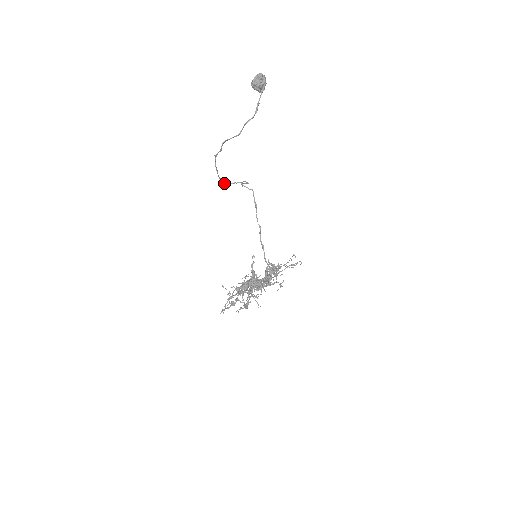
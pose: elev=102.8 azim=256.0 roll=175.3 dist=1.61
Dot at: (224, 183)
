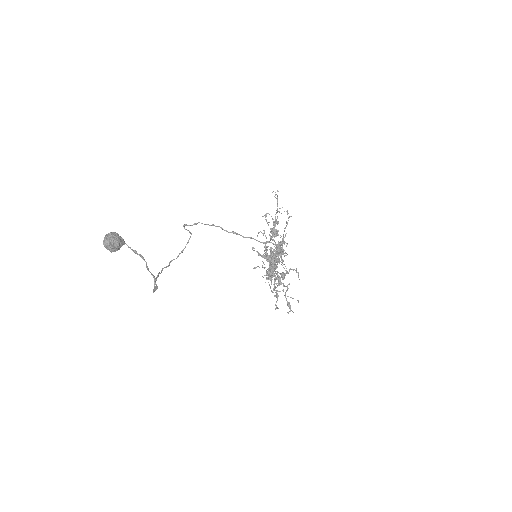
Dot at: (177, 257)
